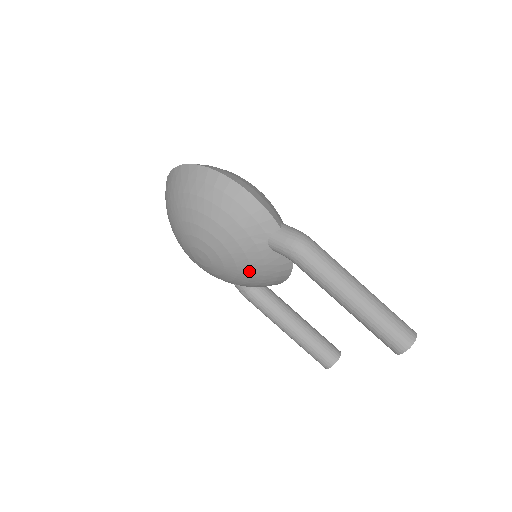
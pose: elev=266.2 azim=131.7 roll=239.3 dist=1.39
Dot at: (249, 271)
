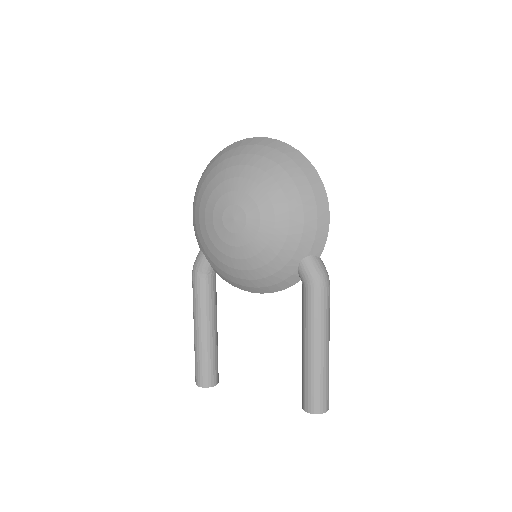
Dot at: (262, 264)
